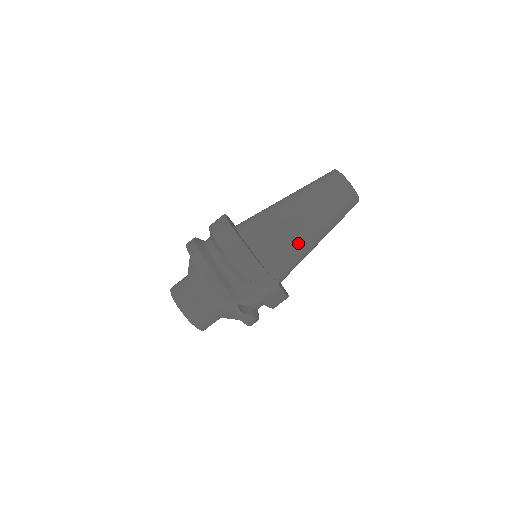
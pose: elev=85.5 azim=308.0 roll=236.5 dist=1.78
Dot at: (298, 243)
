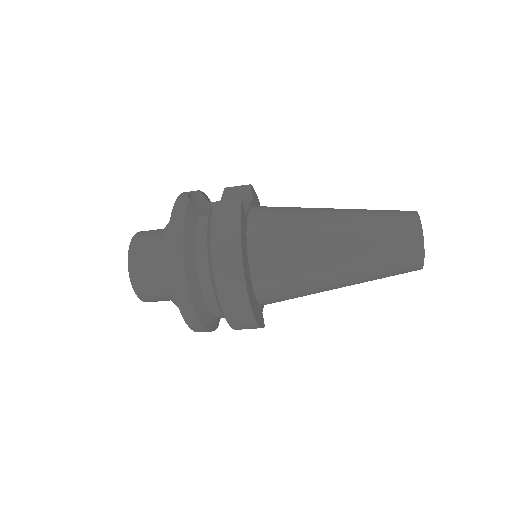
Dot at: occluded
